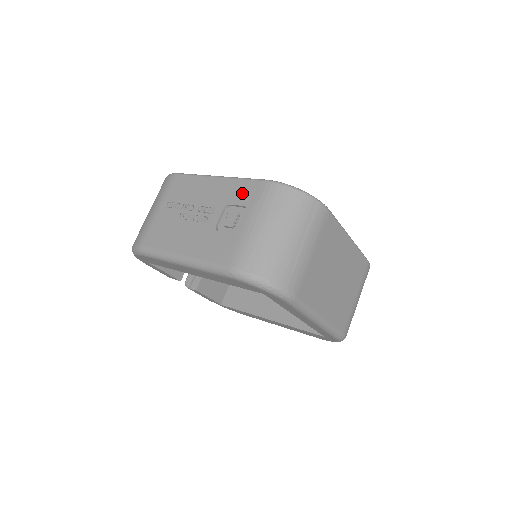
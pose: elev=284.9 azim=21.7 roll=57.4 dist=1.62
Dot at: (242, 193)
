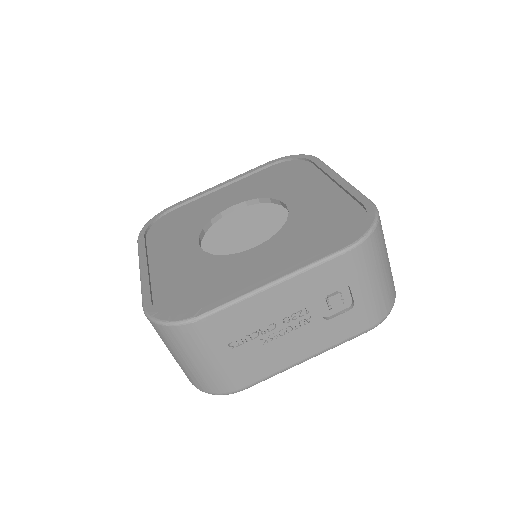
Dot at: (329, 278)
